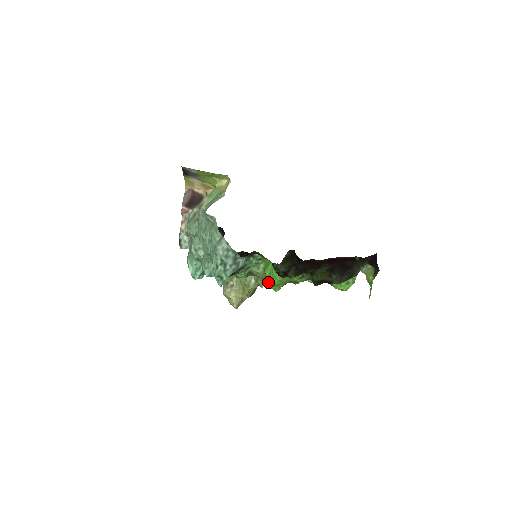
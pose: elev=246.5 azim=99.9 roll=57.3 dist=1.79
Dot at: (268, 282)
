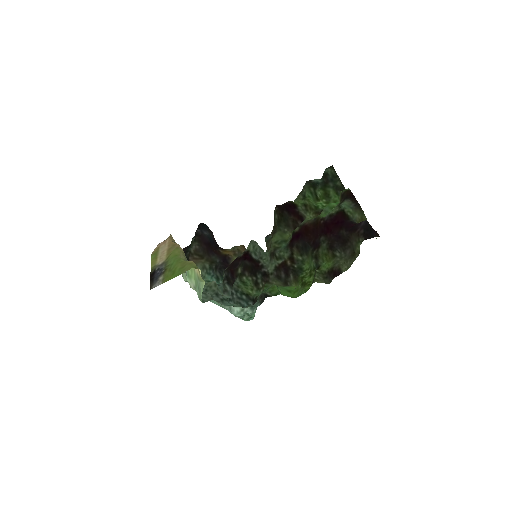
Dot at: (285, 287)
